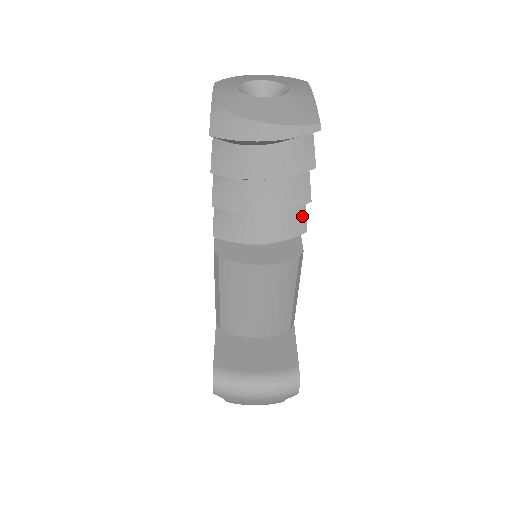
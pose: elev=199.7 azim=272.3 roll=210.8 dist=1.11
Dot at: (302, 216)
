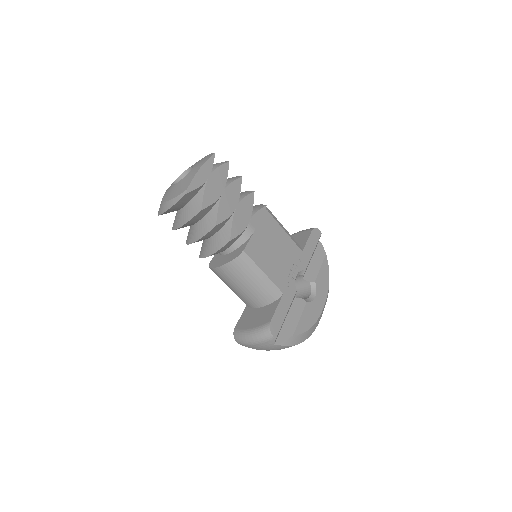
Dot at: (228, 232)
